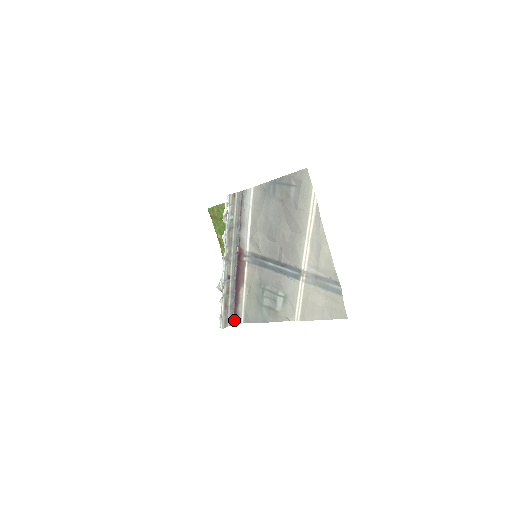
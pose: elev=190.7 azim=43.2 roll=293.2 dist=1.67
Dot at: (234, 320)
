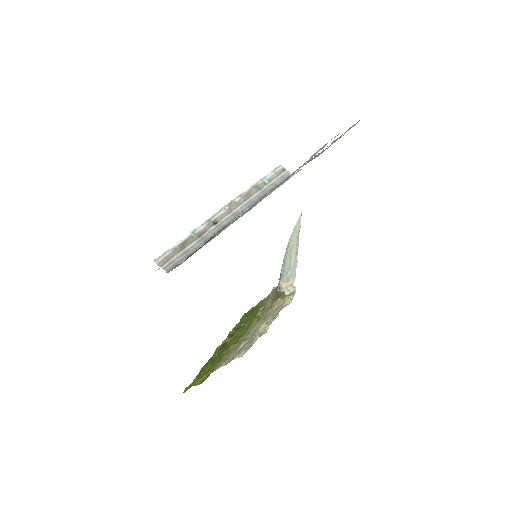
Dot at: (174, 268)
